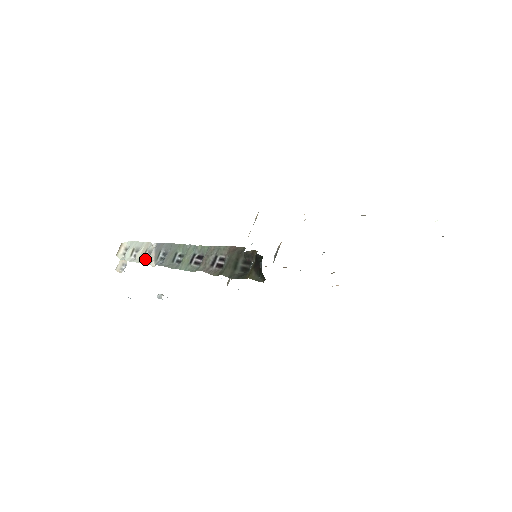
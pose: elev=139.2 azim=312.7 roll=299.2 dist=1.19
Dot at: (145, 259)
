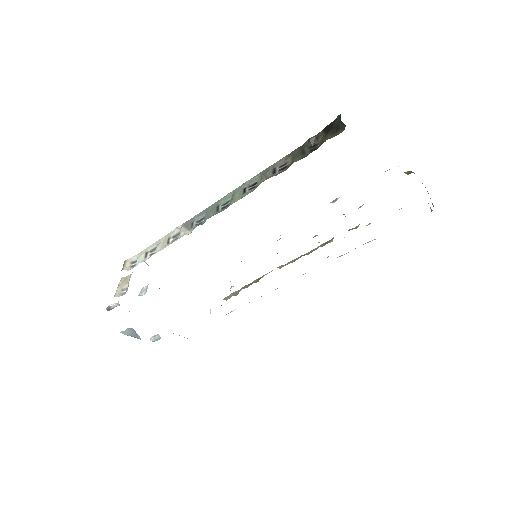
Dot at: (172, 242)
